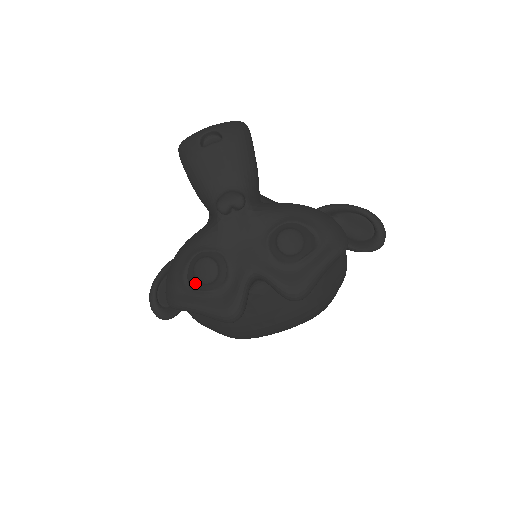
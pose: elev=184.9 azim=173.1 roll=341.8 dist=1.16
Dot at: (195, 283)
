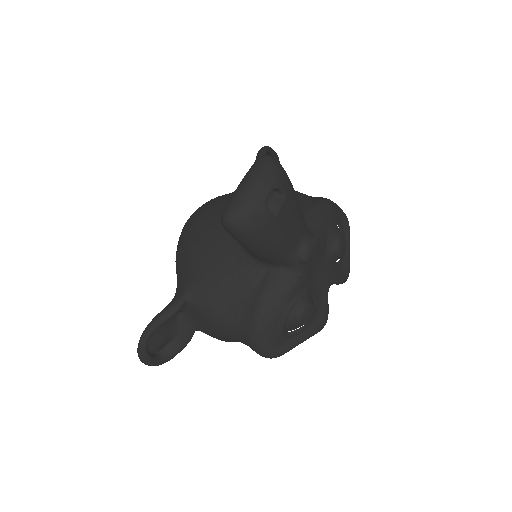
Dot at: (296, 328)
